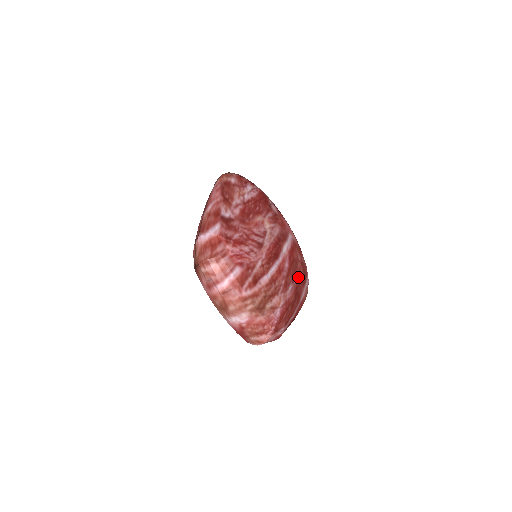
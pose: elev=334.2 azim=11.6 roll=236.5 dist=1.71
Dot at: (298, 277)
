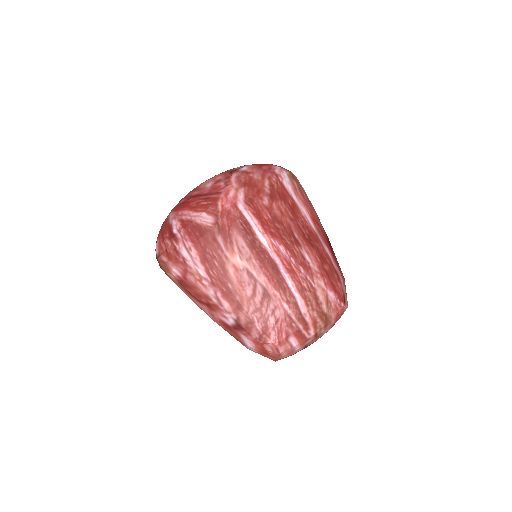
Dot at: (291, 224)
